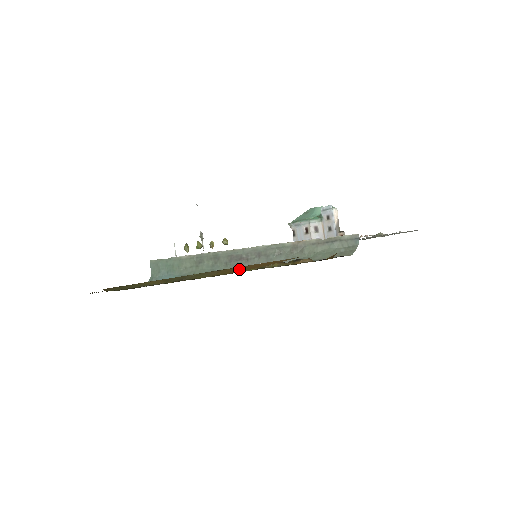
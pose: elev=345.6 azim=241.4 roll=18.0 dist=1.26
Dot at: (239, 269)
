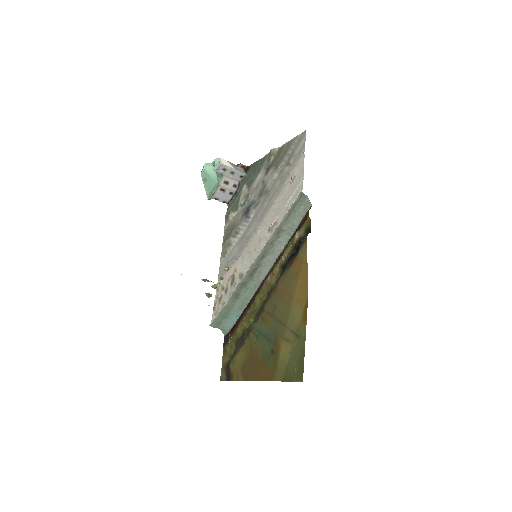
Dot at: (301, 293)
